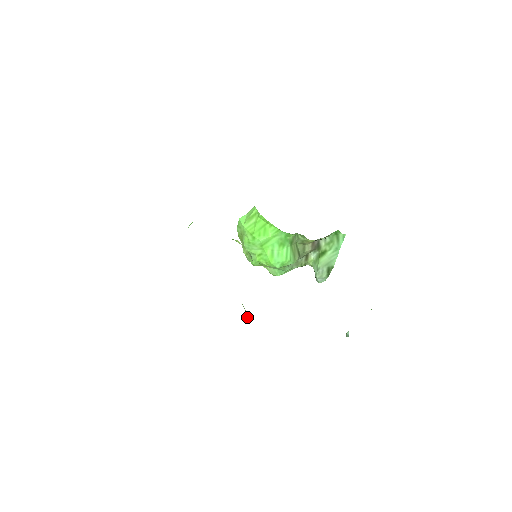
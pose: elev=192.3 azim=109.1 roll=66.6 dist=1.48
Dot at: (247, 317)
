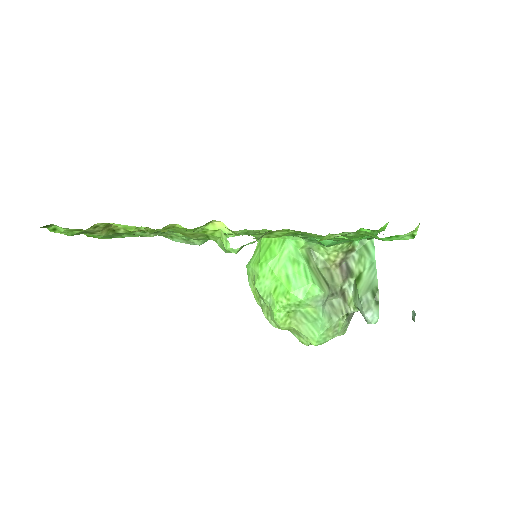
Dot at: (225, 248)
